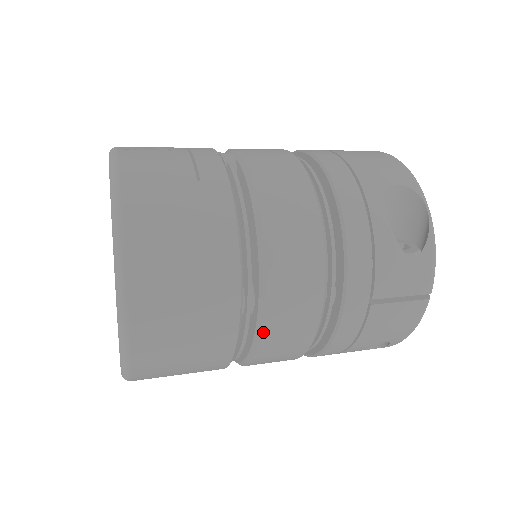
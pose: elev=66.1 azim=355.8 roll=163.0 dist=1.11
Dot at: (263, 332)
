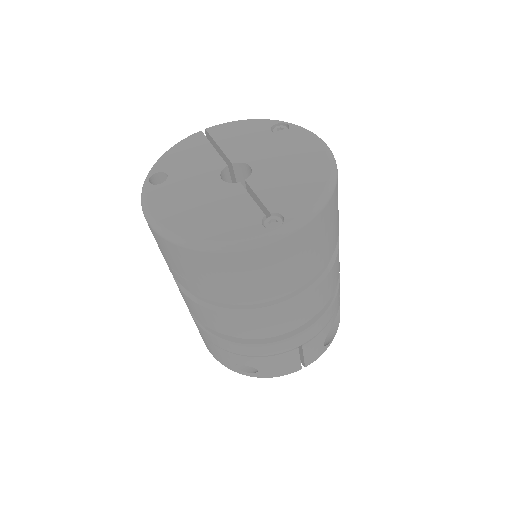
Dot at: (276, 310)
